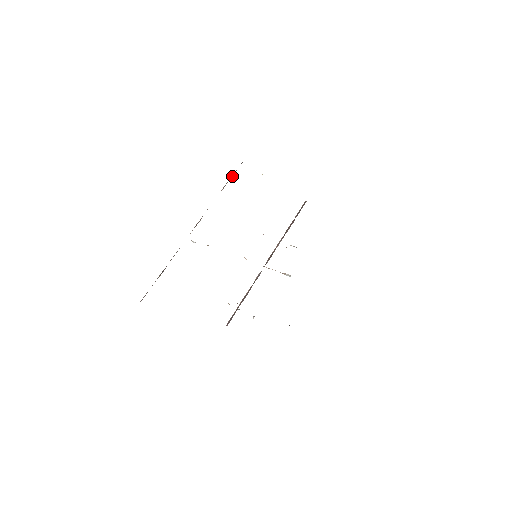
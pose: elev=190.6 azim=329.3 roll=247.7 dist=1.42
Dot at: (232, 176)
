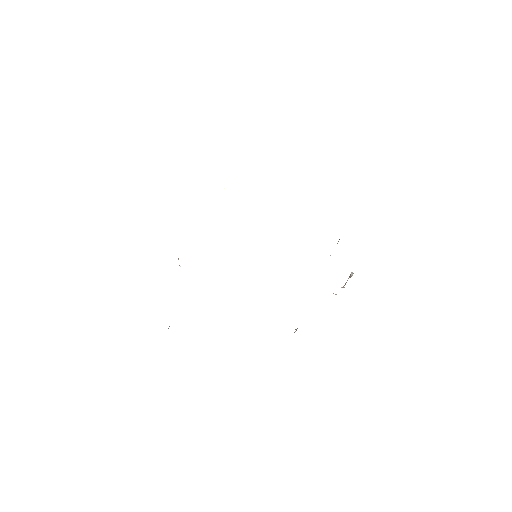
Dot at: occluded
